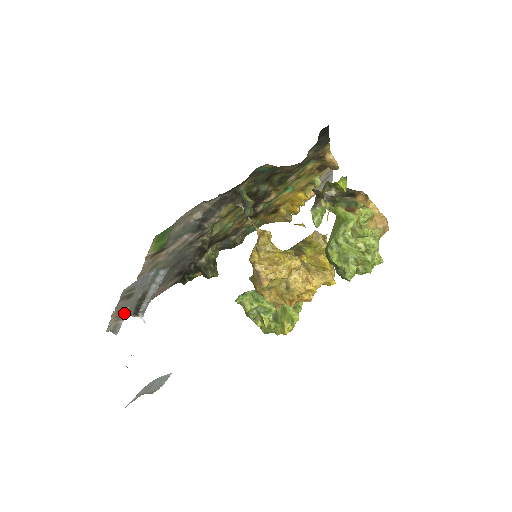
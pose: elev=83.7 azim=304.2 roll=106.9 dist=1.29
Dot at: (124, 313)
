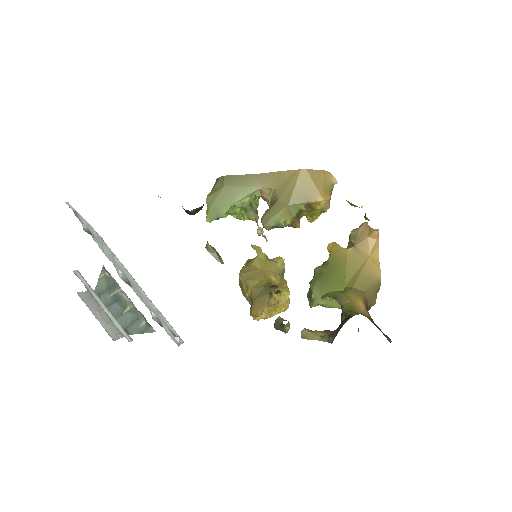
Dot at: occluded
